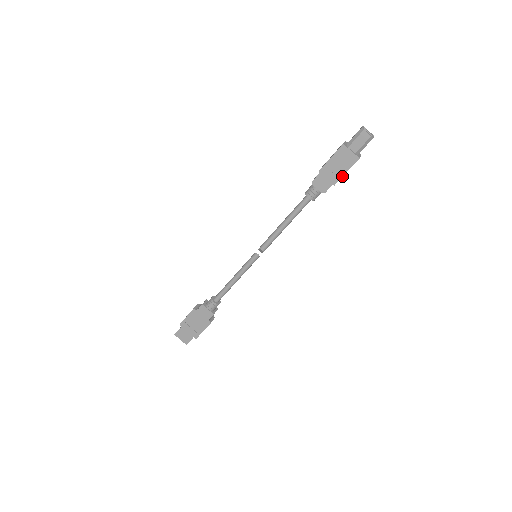
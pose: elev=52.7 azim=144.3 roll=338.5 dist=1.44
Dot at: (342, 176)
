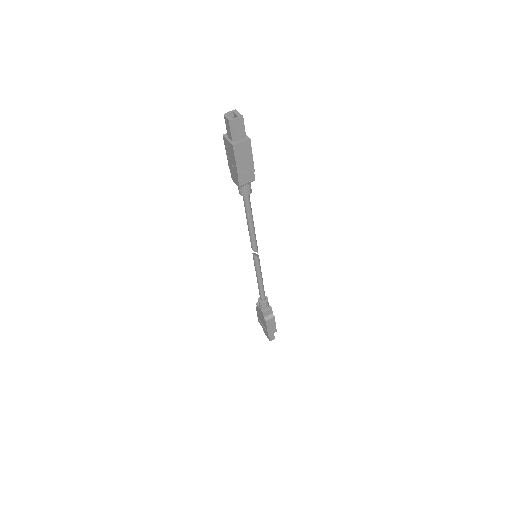
Dot at: (236, 167)
